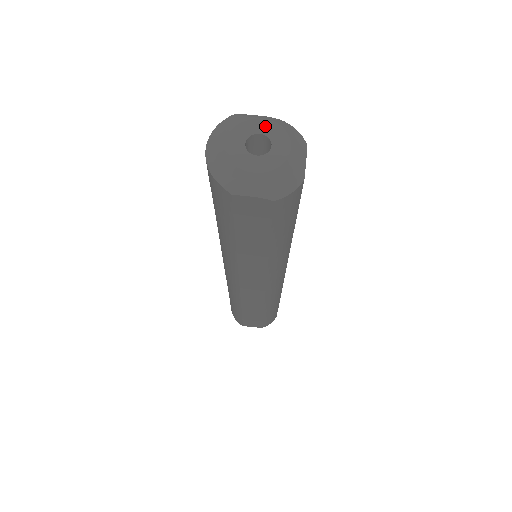
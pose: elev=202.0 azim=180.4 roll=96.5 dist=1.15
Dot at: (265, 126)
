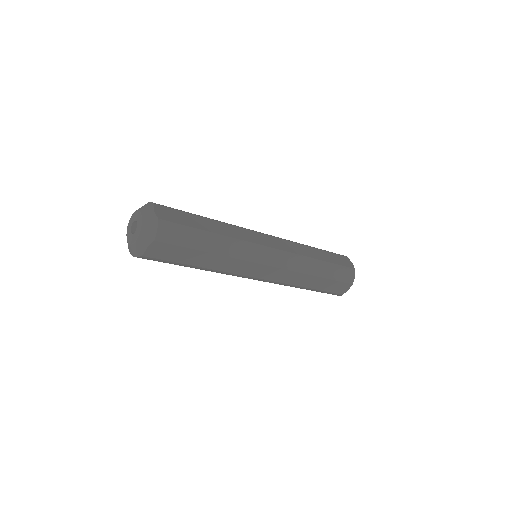
Dot at: (133, 218)
